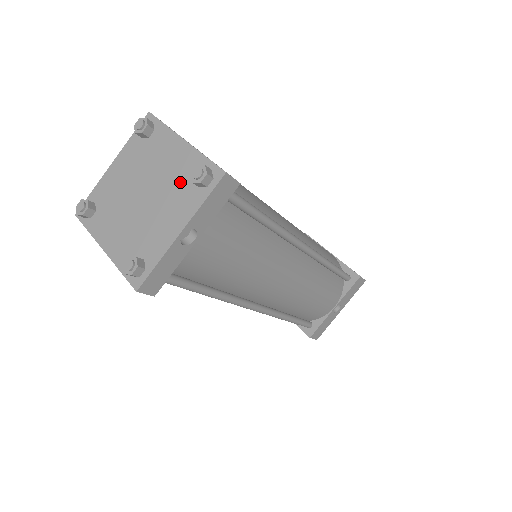
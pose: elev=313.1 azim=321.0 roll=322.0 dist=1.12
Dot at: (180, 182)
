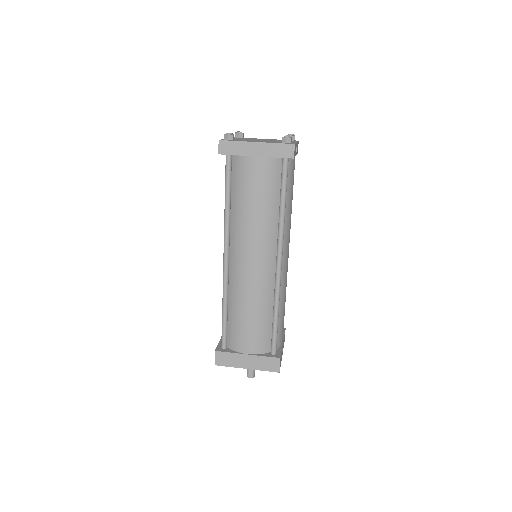
Dot at: (279, 140)
